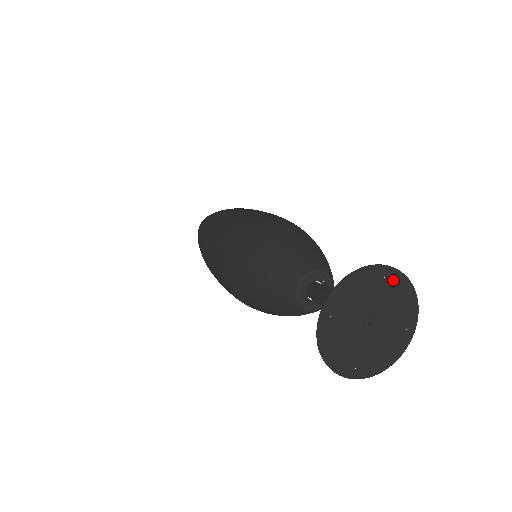
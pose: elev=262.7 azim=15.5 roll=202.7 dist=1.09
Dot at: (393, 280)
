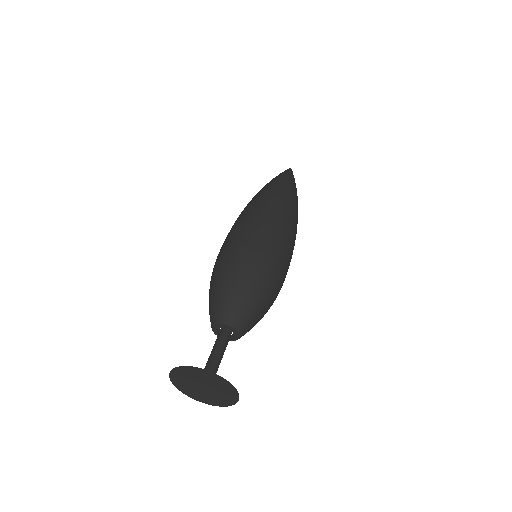
Dot at: (217, 379)
